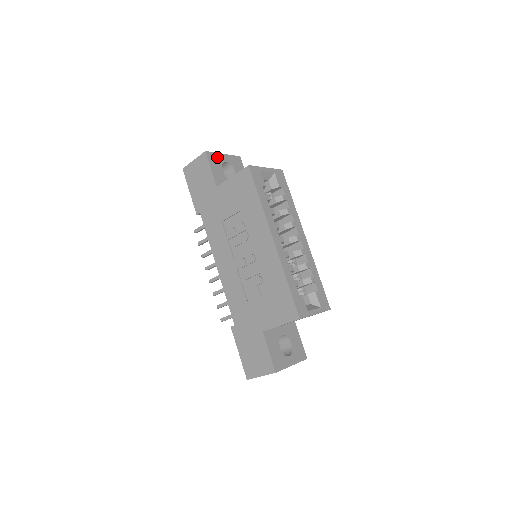
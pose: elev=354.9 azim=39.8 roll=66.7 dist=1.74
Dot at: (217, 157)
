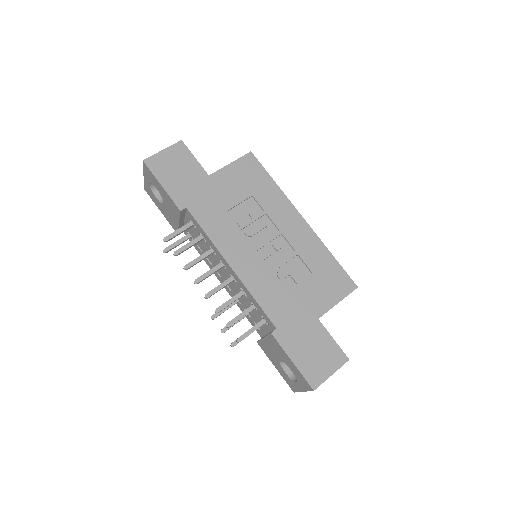
Dot at: occluded
